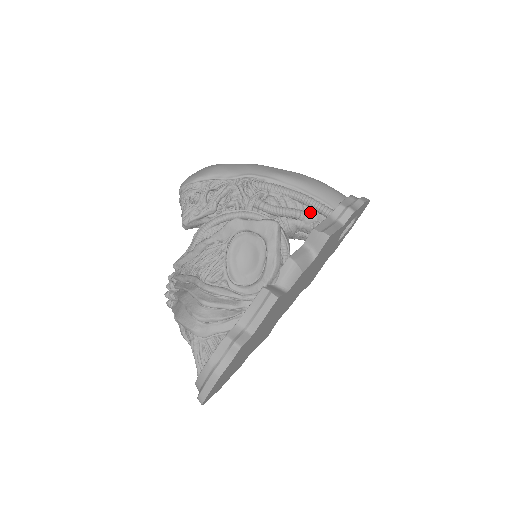
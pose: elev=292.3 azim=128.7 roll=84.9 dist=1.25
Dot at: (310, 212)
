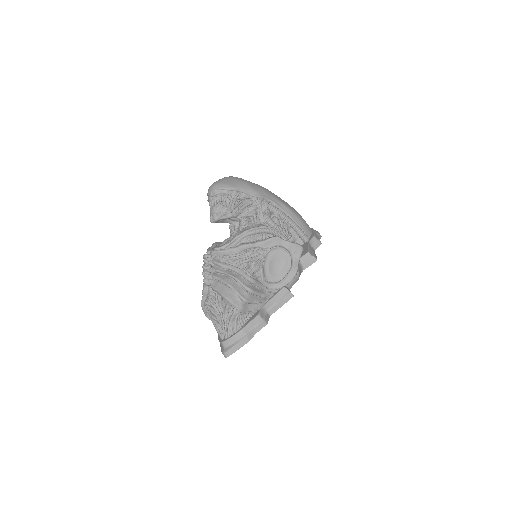
Dot at: (294, 235)
